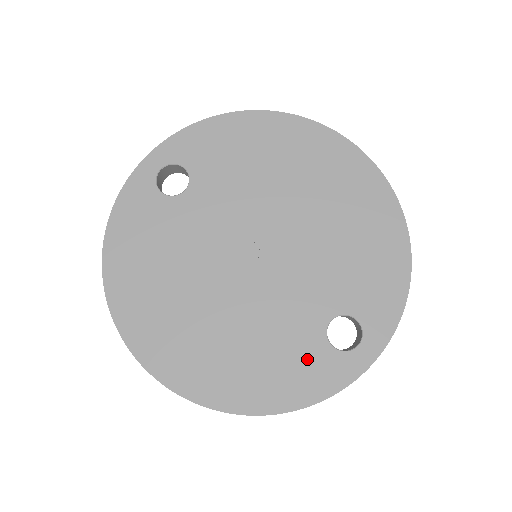
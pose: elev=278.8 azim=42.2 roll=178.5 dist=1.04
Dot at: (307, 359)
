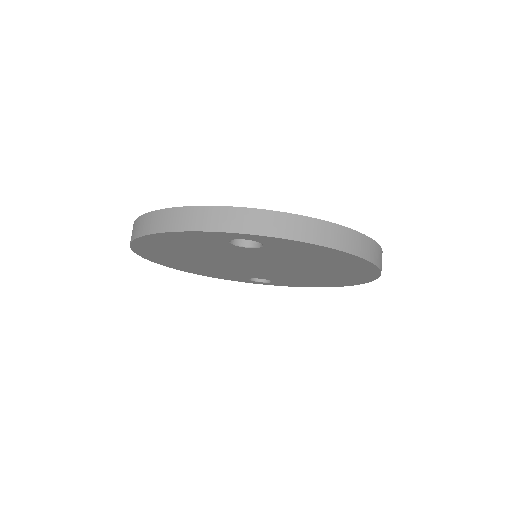
Dot at: occluded
